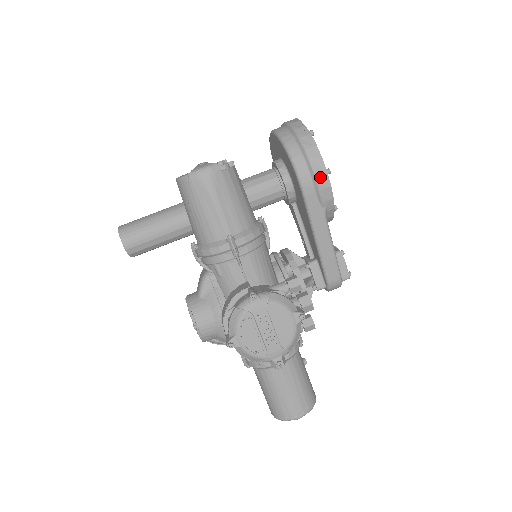
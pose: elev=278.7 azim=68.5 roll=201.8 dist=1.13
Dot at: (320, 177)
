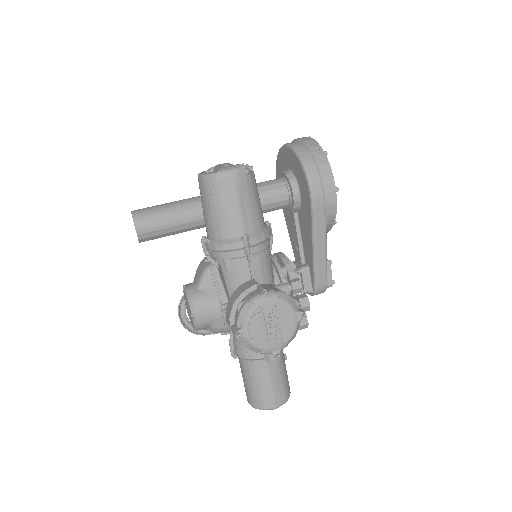
Dot at: (329, 194)
